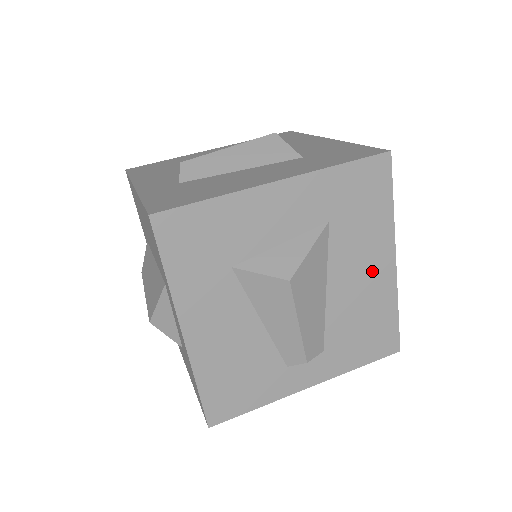
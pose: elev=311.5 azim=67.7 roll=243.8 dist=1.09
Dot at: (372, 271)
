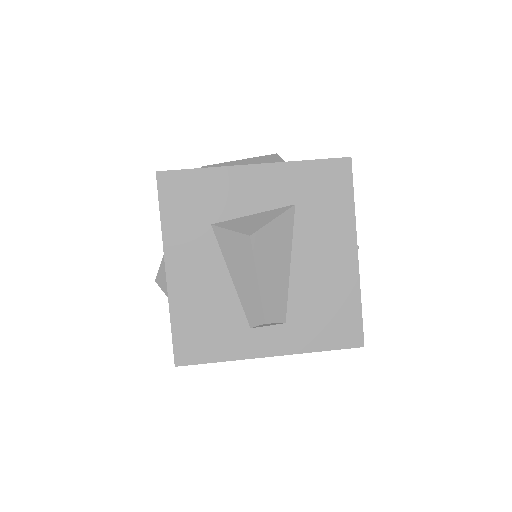
Dot at: (334, 257)
